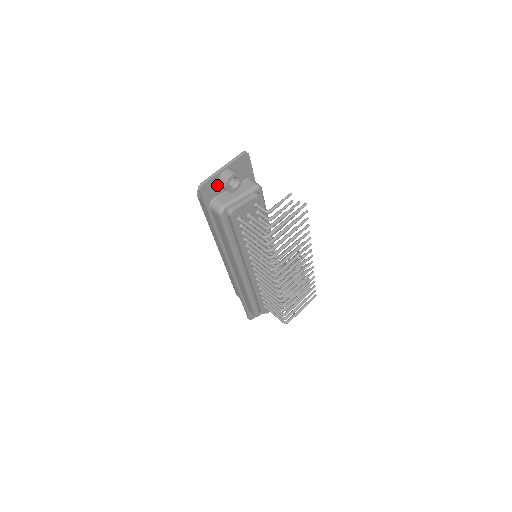
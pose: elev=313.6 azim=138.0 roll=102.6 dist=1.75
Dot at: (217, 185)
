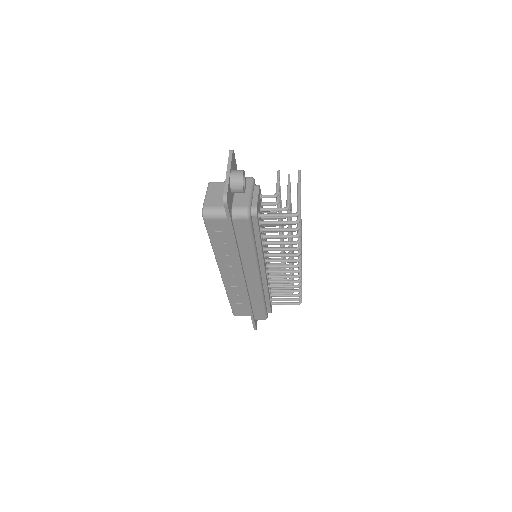
Dot at: (230, 192)
